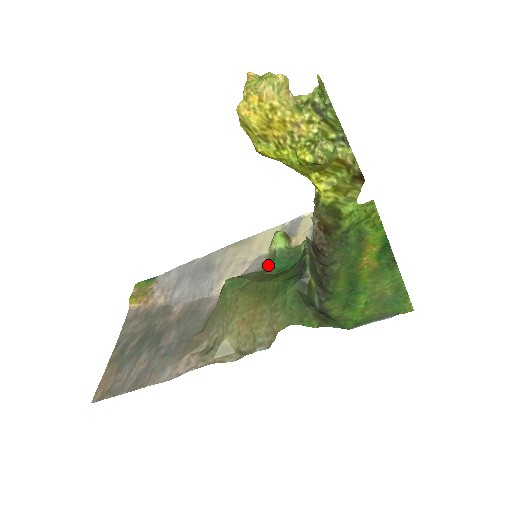
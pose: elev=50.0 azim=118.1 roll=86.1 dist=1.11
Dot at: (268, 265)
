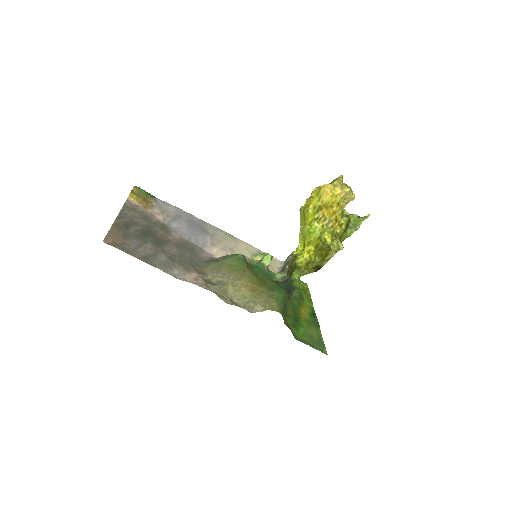
Dot at: (251, 266)
